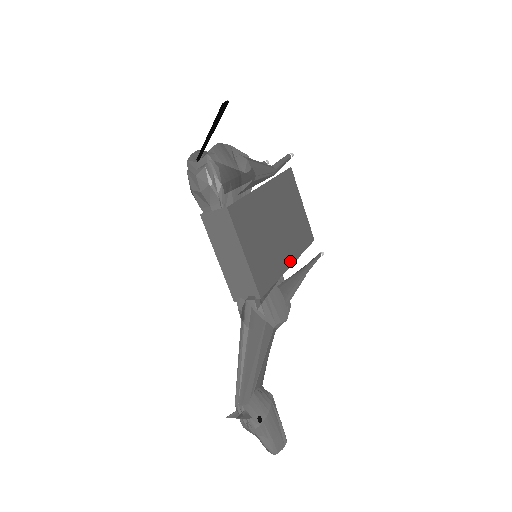
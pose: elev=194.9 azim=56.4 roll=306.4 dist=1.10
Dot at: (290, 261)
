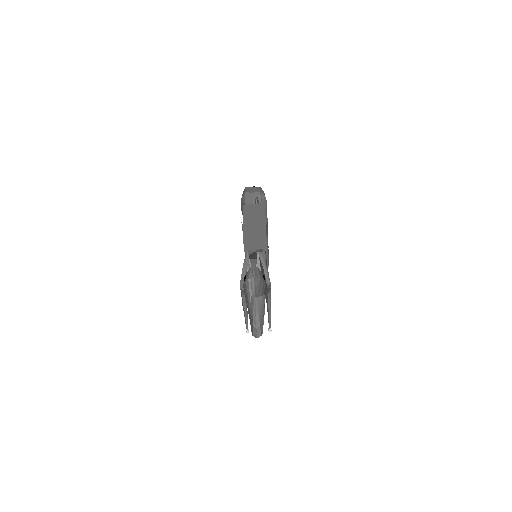
Dot at: occluded
